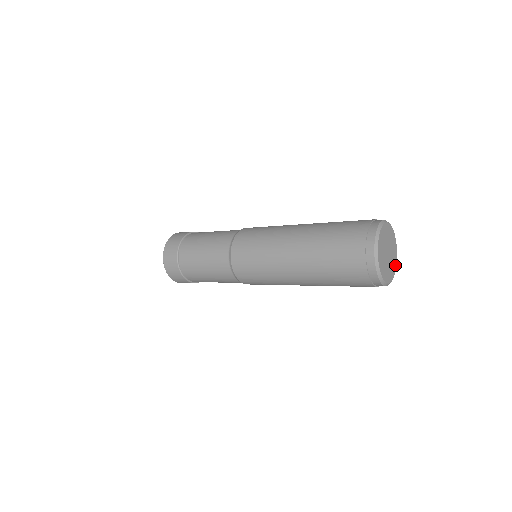
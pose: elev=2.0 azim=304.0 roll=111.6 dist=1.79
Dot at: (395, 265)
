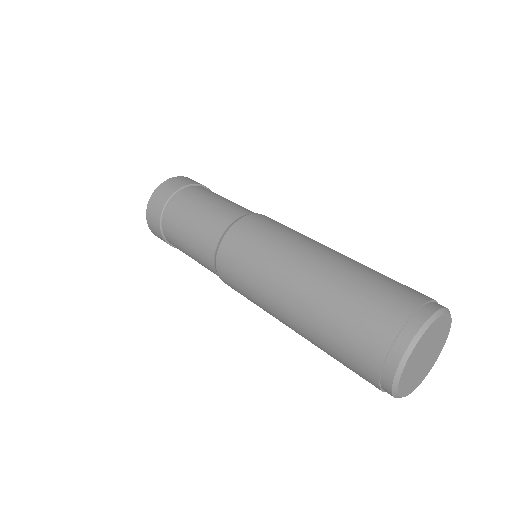
Dot at: (427, 372)
